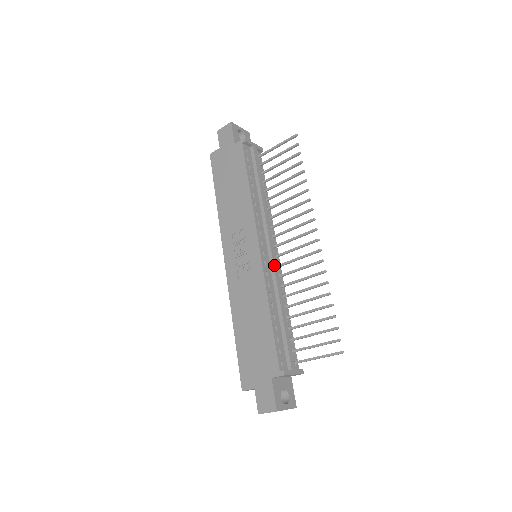
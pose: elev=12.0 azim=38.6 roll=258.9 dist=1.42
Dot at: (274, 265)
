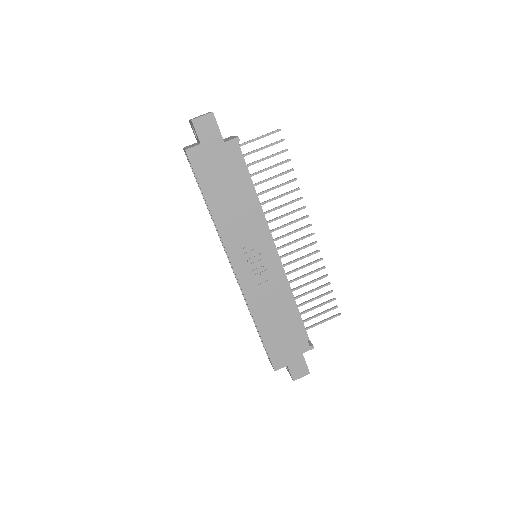
Dot at: occluded
